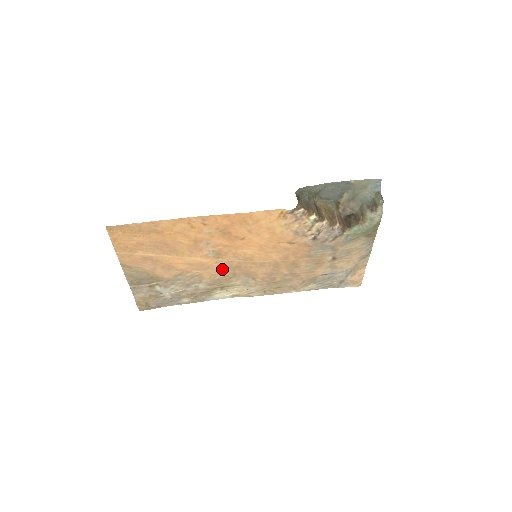
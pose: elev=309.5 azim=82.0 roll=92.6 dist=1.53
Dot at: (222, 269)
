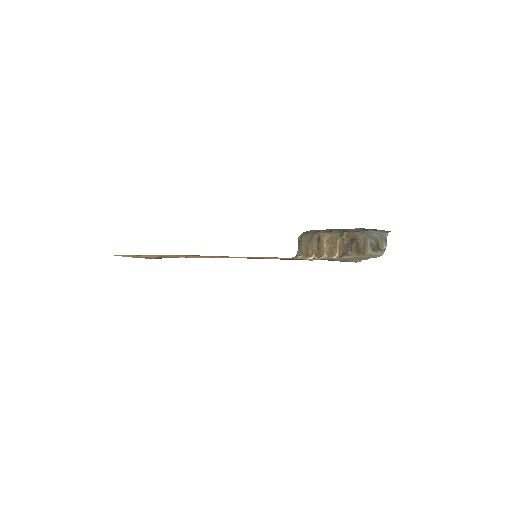
Dot at: occluded
